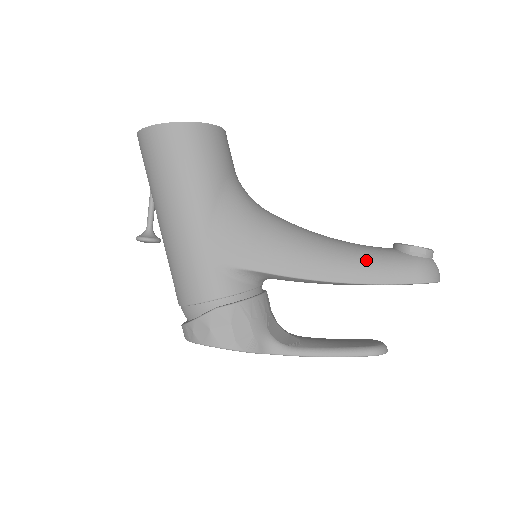
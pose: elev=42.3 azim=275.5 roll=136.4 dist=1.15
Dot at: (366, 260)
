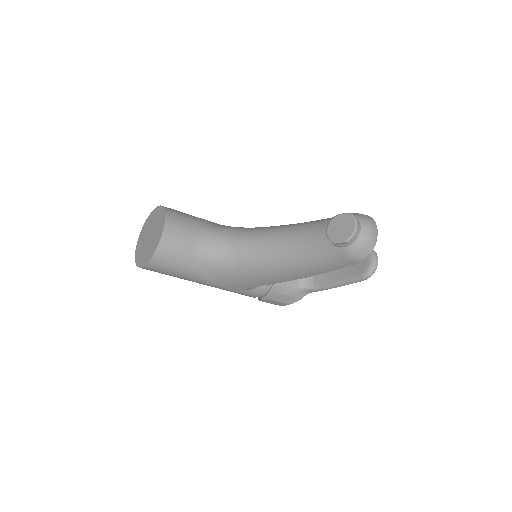
Dot at: (312, 263)
